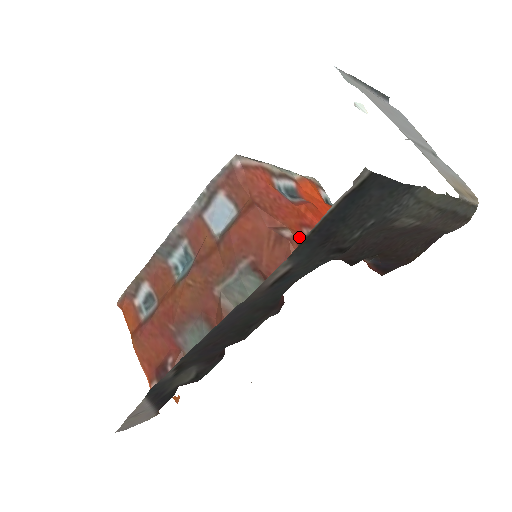
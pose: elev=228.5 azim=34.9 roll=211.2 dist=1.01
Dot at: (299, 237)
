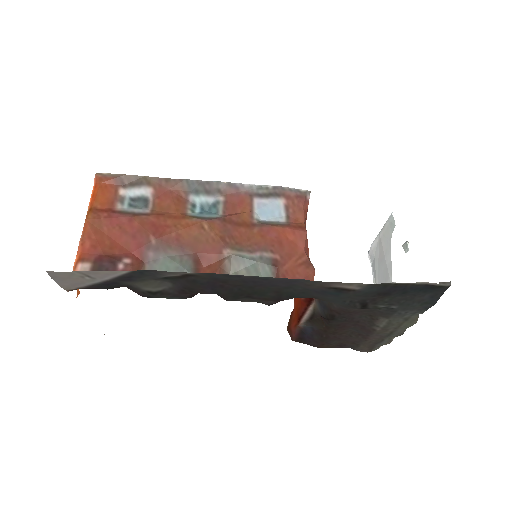
Dot at: occluded
